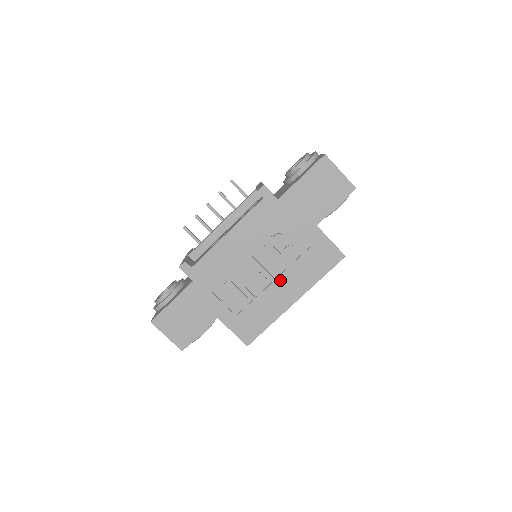
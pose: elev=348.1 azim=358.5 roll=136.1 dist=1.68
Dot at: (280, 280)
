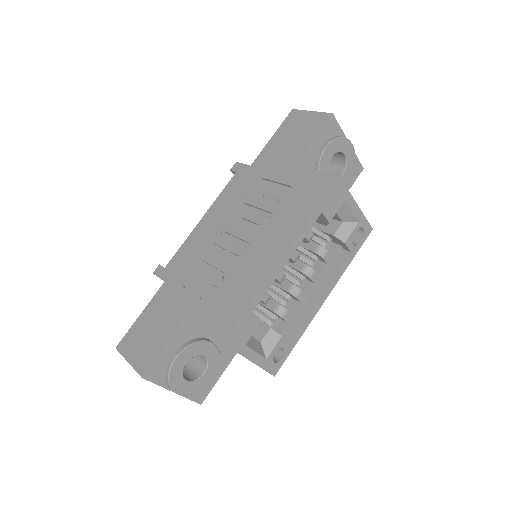
Dot at: (260, 239)
